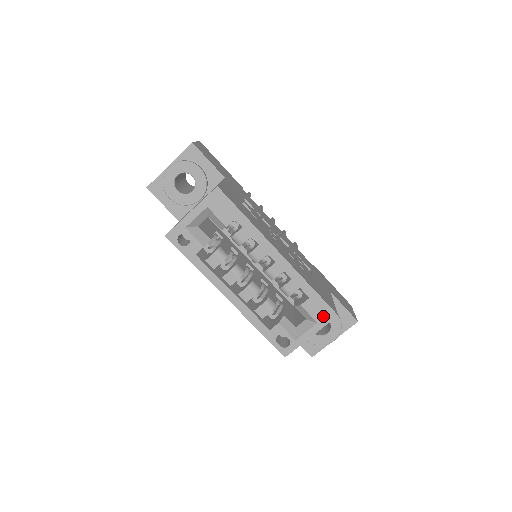
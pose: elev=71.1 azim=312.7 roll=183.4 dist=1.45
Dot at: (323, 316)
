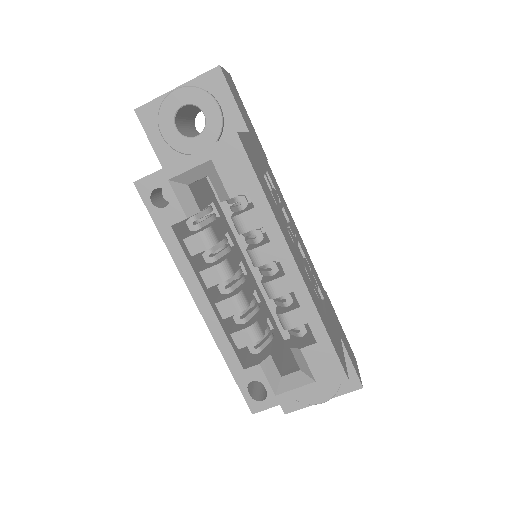
Dot at: (327, 375)
